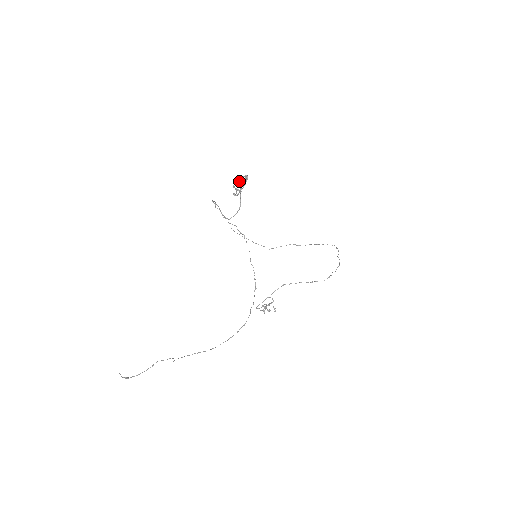
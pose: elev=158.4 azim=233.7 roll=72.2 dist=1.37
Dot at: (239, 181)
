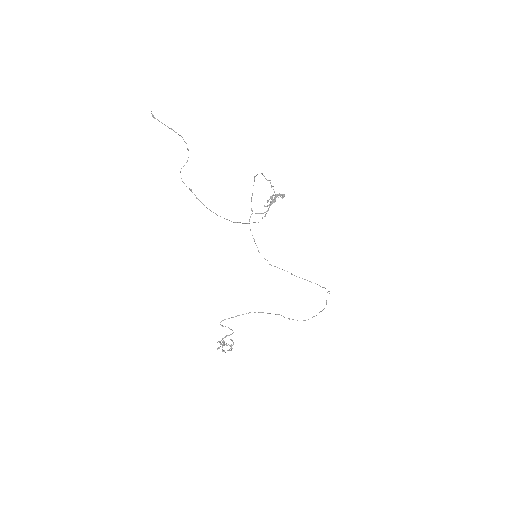
Dot at: (276, 195)
